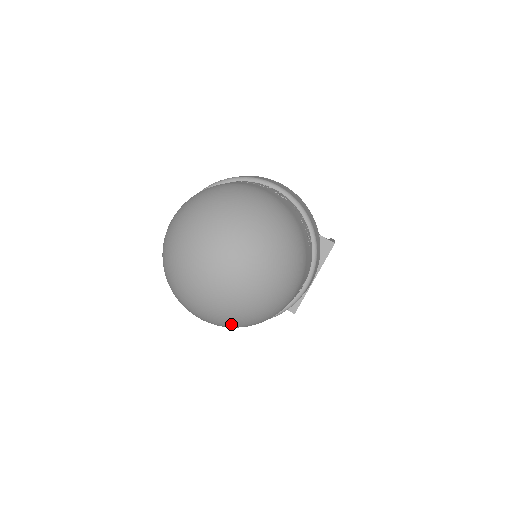
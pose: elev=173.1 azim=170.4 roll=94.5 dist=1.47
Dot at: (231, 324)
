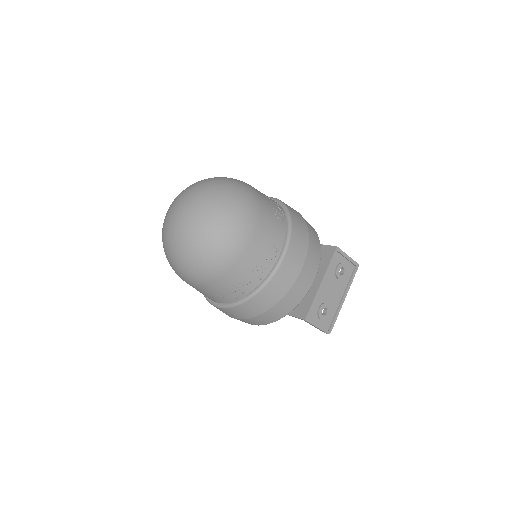
Dot at: (192, 262)
